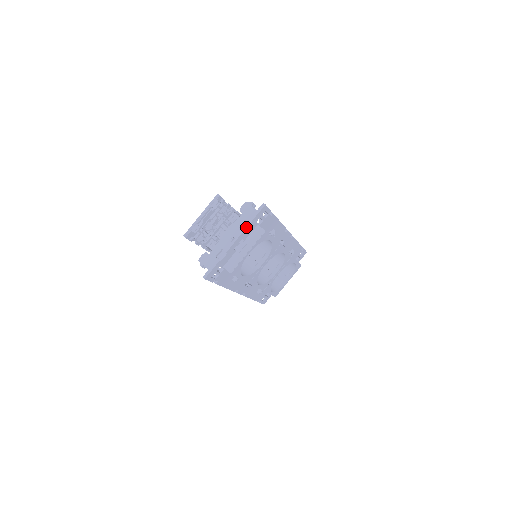
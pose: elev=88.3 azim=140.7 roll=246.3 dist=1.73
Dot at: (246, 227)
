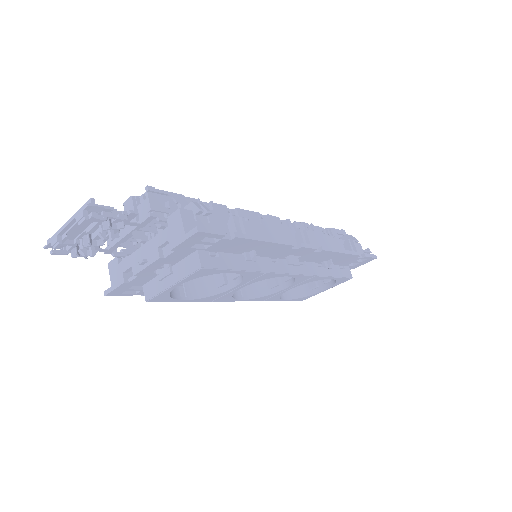
Dot at: (168, 251)
